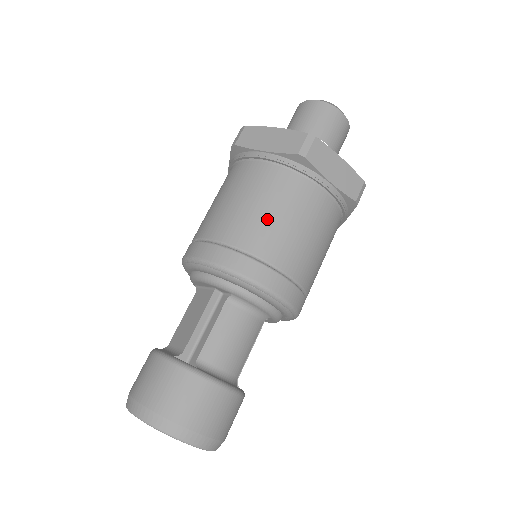
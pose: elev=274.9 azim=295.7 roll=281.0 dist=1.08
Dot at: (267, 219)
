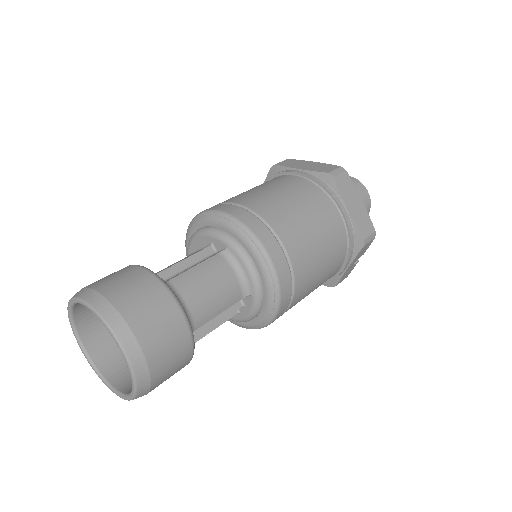
Dot at: (285, 203)
